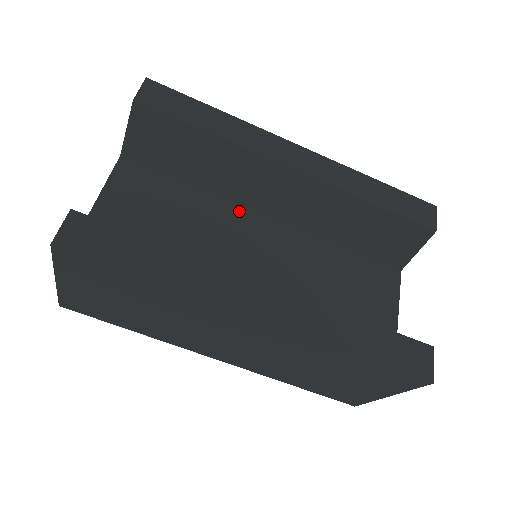
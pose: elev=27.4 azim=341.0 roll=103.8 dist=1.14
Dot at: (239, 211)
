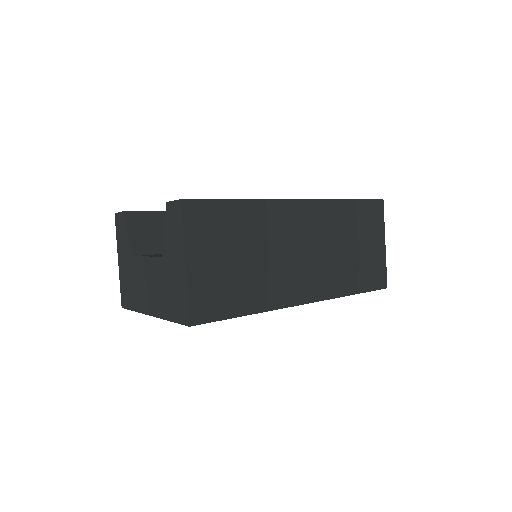
Dot at: occluded
